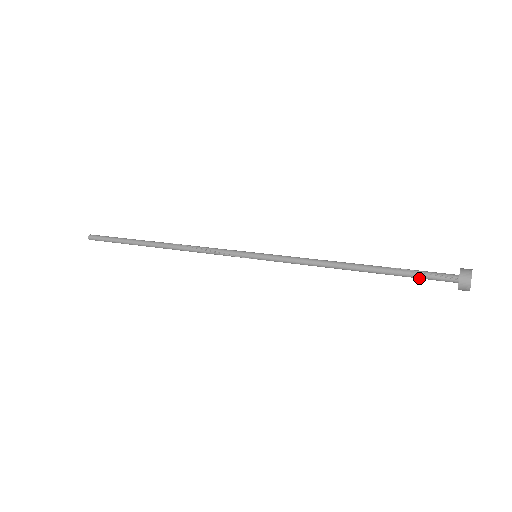
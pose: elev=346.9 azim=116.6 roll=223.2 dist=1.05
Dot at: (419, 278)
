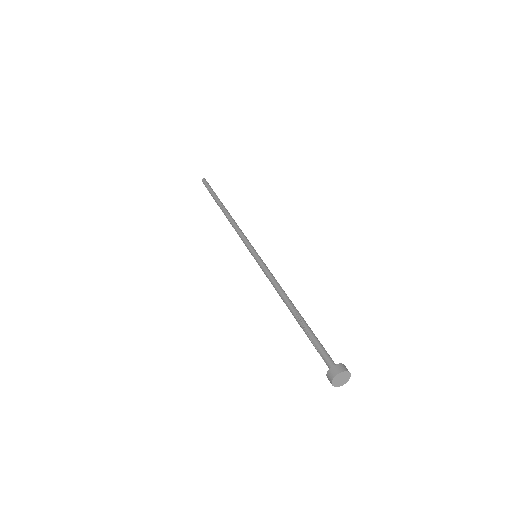
Dot at: (319, 348)
